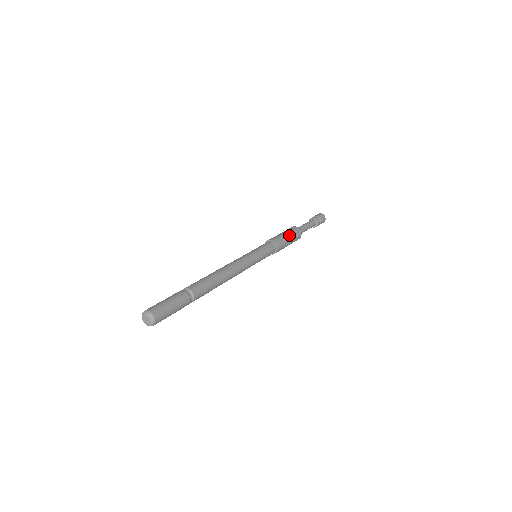
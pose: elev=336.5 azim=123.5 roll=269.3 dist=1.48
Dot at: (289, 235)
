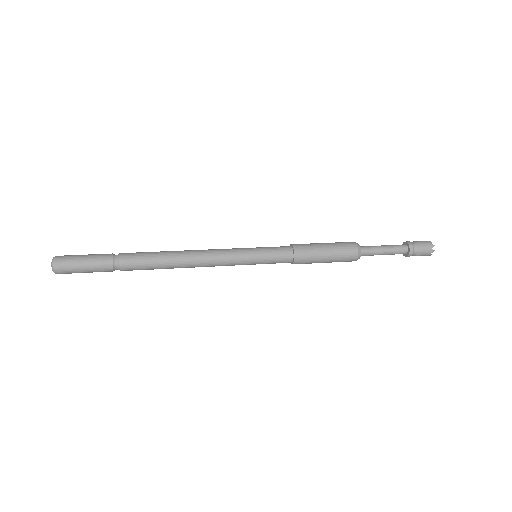
Dot at: (329, 249)
